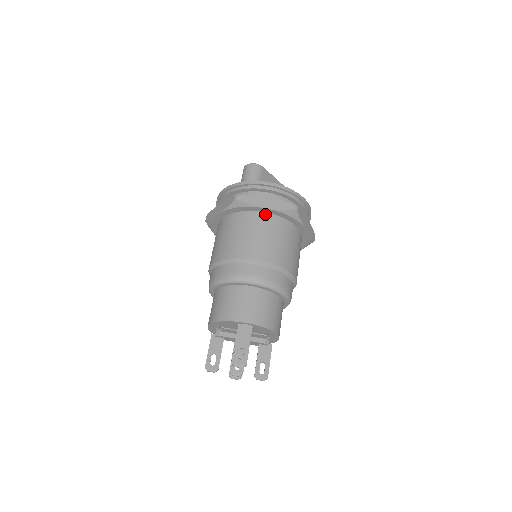
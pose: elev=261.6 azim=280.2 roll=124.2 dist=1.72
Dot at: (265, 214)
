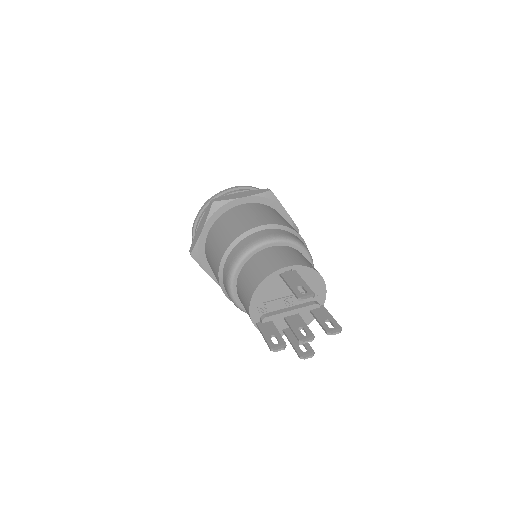
Dot at: (245, 204)
